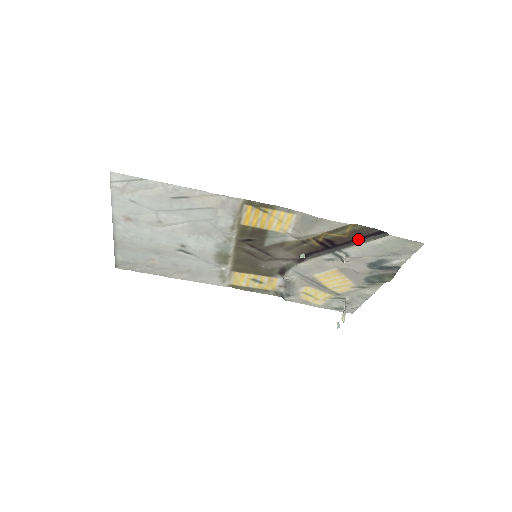
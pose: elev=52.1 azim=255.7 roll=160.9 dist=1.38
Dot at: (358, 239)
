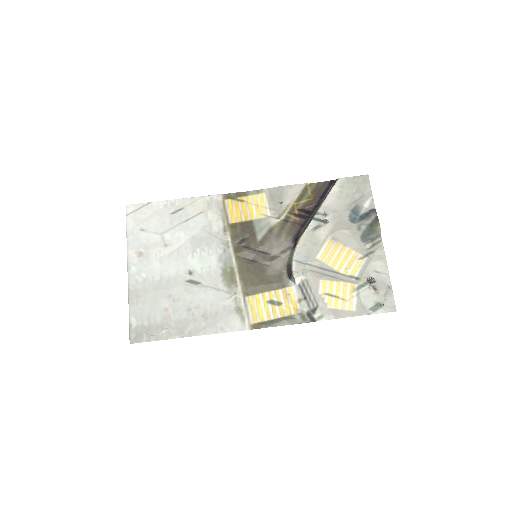
Dot at: (322, 197)
